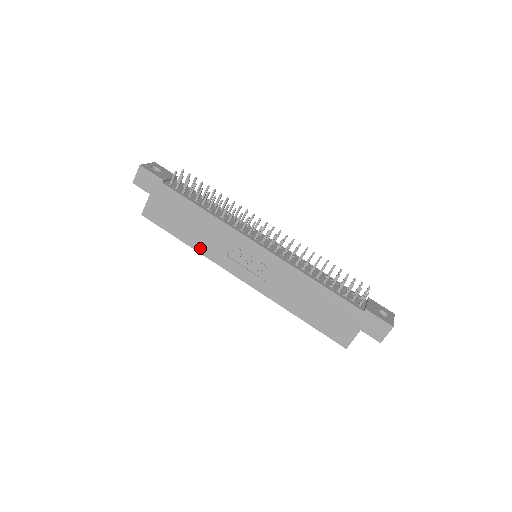
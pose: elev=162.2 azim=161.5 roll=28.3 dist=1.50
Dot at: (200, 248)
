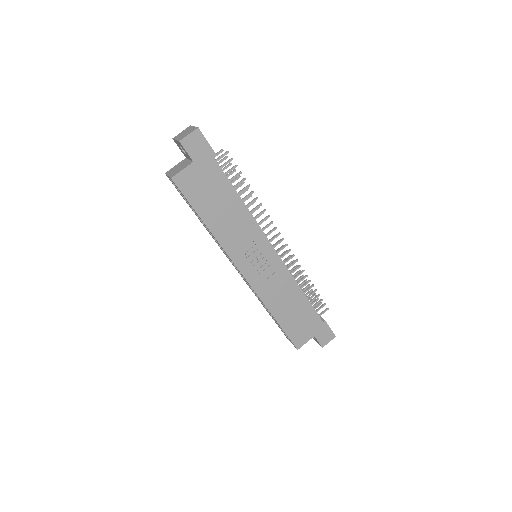
Dot at: (219, 235)
